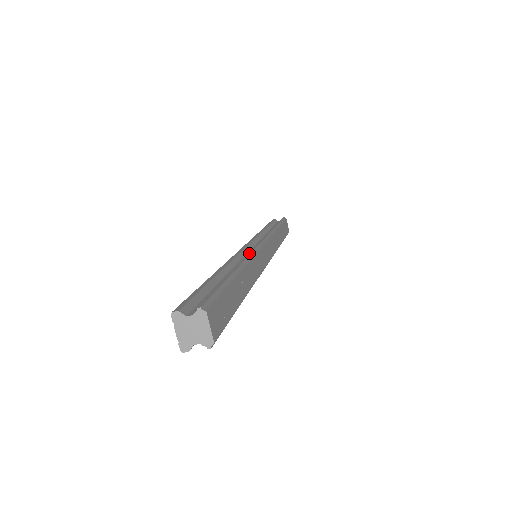
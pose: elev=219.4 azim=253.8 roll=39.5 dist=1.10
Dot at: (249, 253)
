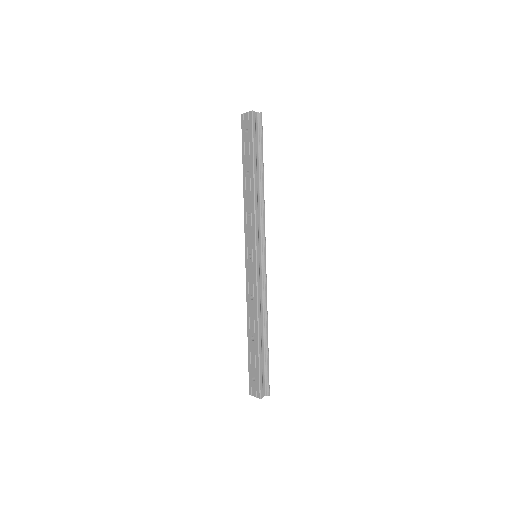
Dot at: (266, 293)
